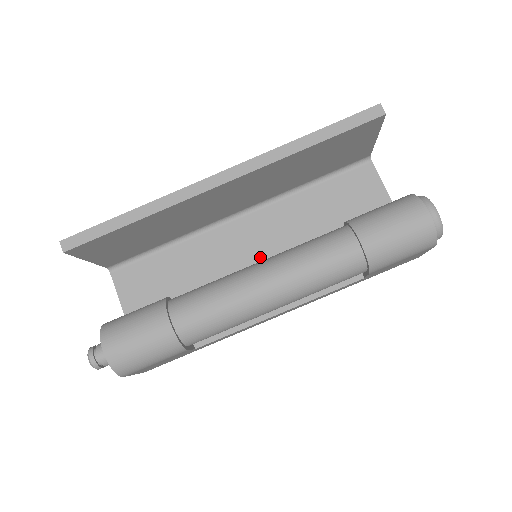
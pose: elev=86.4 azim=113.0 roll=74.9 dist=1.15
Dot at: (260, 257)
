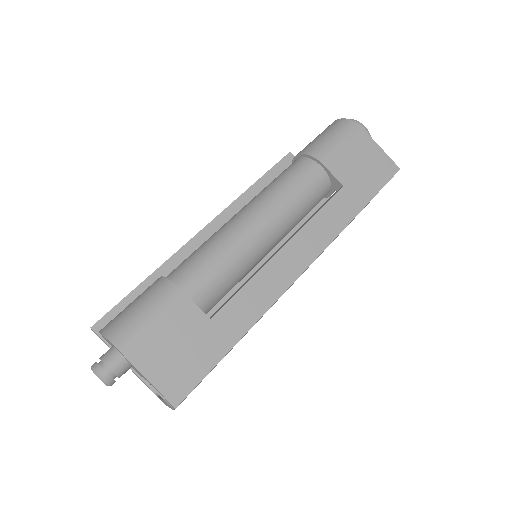
Dot at: occluded
